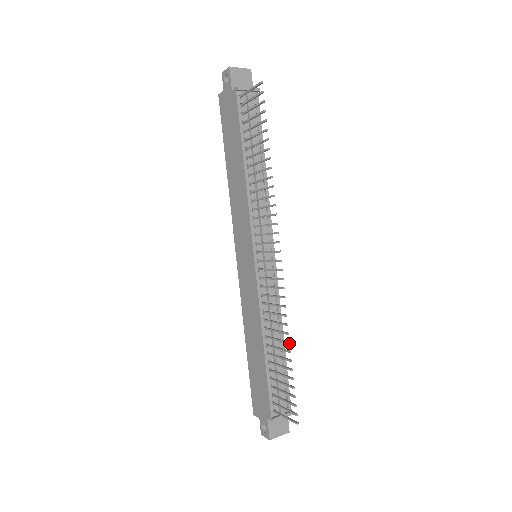
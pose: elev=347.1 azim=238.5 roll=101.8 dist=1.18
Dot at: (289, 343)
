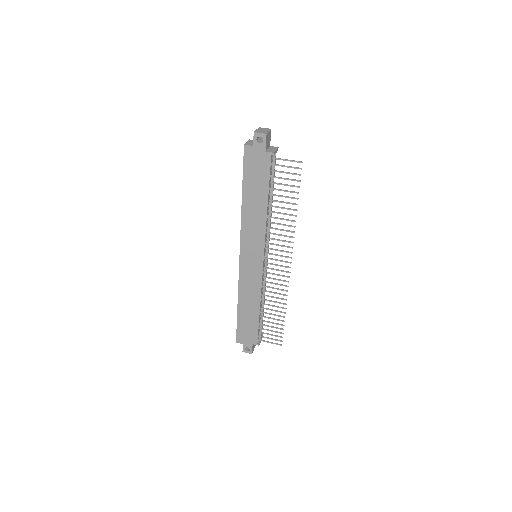
Dot at: occluded
